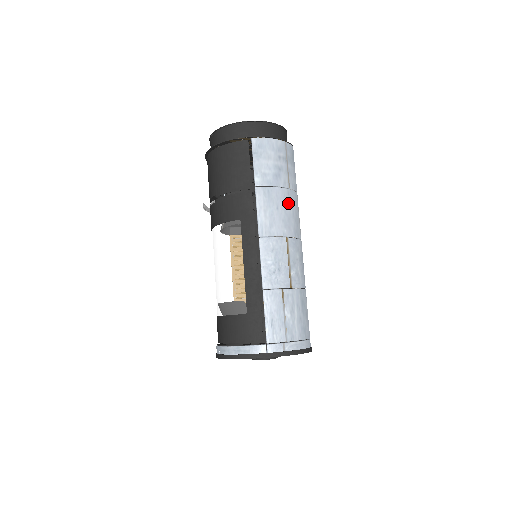
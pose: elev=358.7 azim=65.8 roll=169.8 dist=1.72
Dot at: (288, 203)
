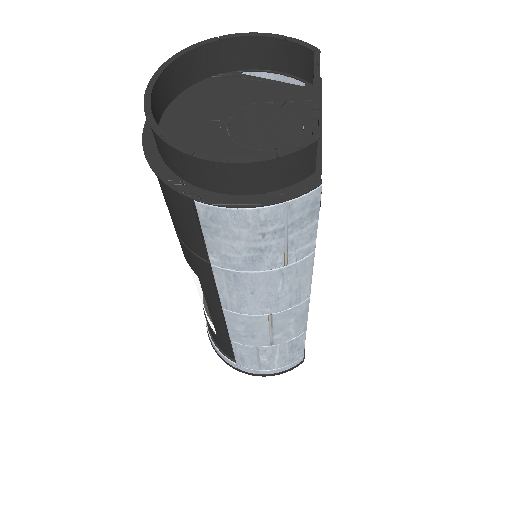
Dot at: (279, 283)
